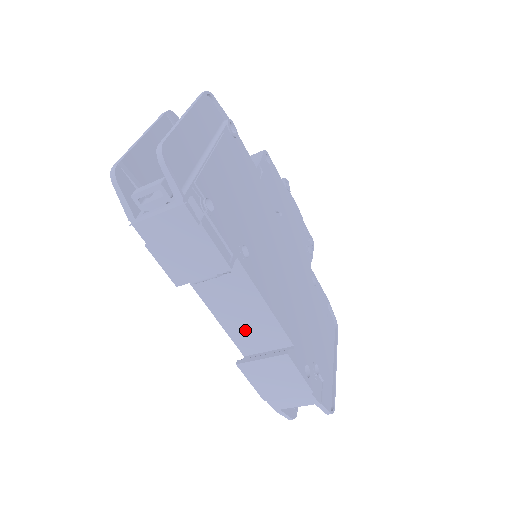
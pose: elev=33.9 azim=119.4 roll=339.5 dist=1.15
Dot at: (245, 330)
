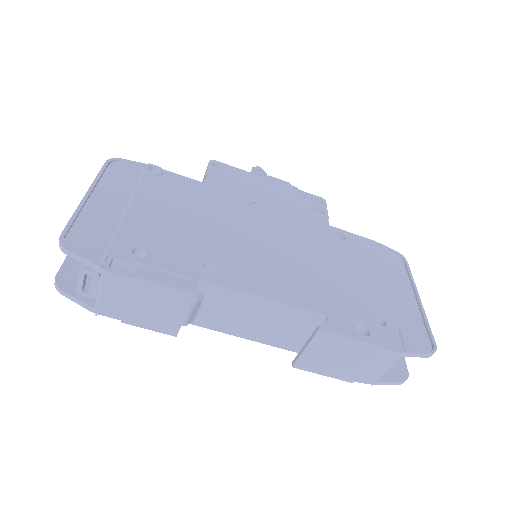
Dot at: (275, 331)
